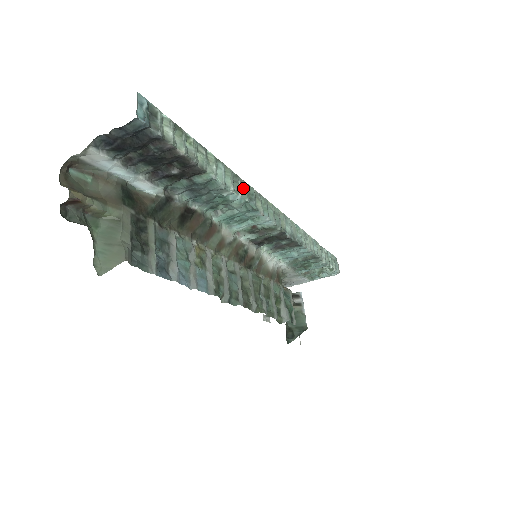
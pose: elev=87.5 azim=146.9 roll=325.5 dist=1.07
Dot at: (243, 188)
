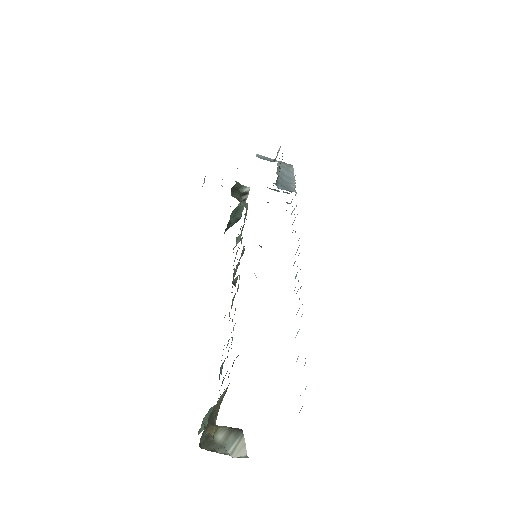
Dot at: occluded
